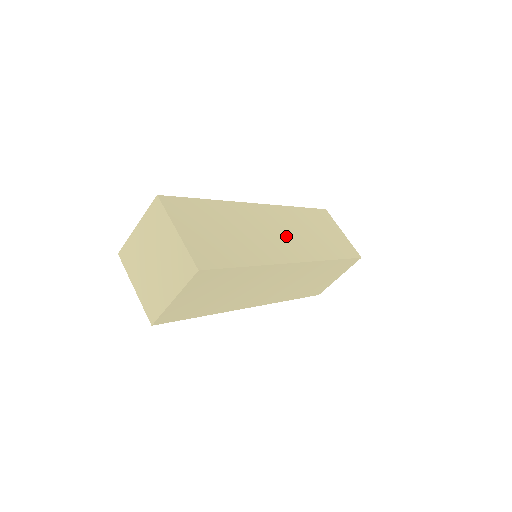
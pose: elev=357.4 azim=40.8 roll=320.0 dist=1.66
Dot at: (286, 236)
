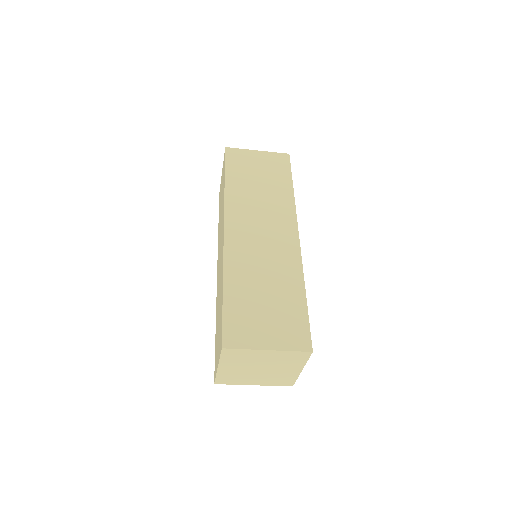
Dot at: occluded
